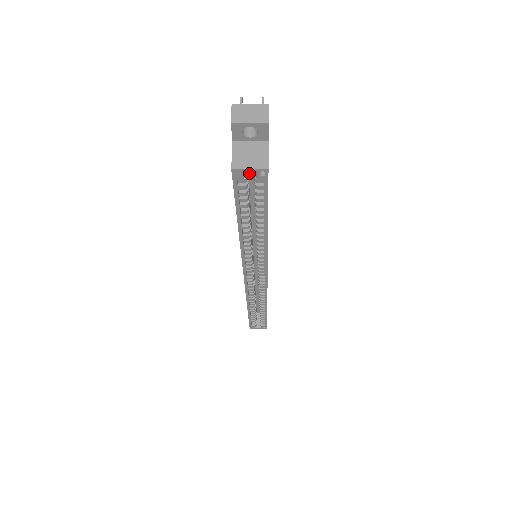
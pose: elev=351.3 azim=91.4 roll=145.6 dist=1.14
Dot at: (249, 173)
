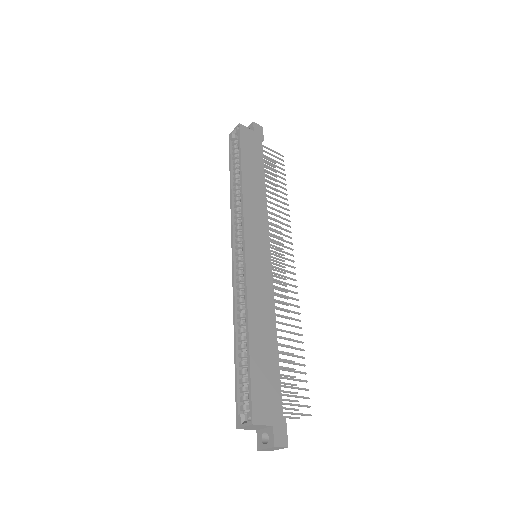
Dot at: occluded
